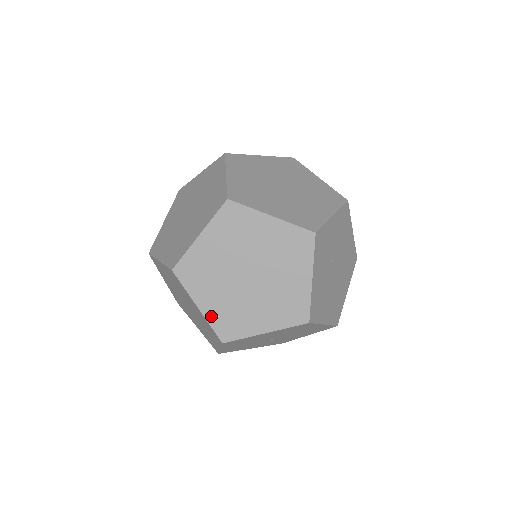
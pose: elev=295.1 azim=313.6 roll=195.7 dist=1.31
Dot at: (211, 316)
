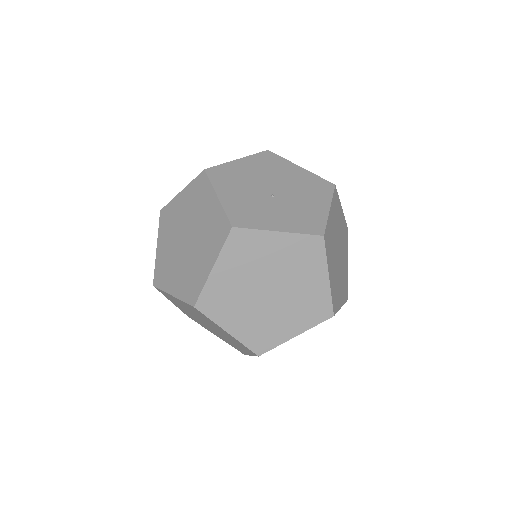
Dot at: (181, 309)
